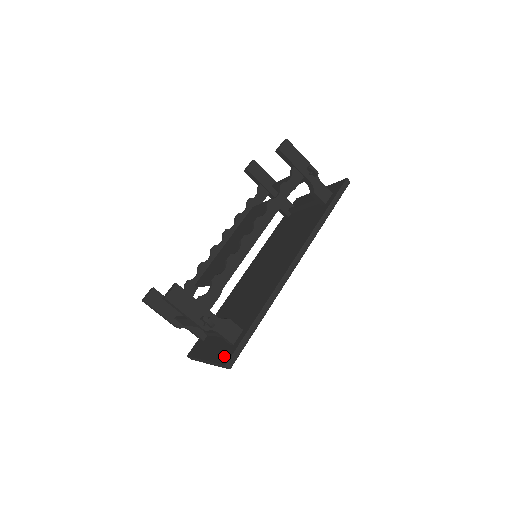
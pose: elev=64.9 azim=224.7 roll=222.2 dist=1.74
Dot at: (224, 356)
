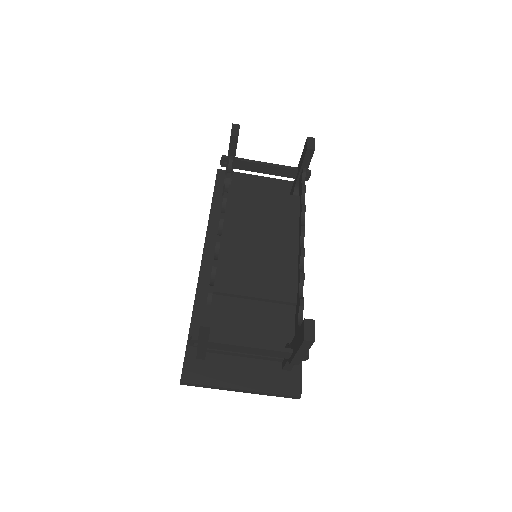
Dot at: (287, 385)
